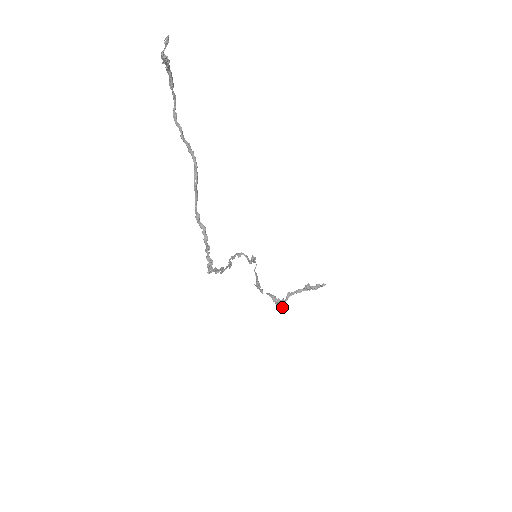
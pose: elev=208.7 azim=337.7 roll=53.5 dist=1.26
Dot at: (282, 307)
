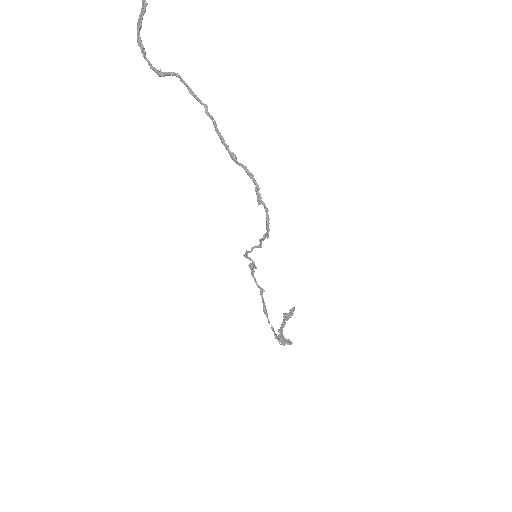
Dot at: (287, 342)
